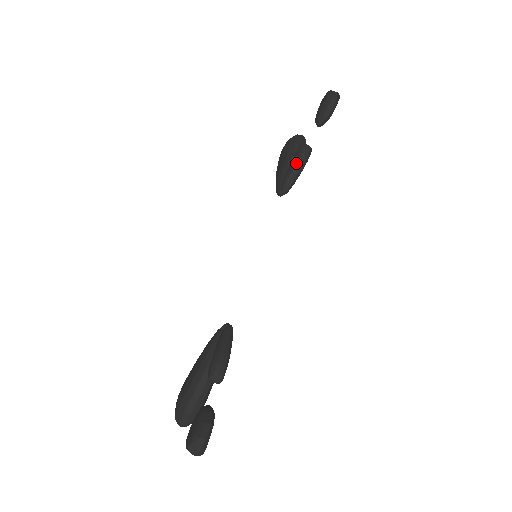
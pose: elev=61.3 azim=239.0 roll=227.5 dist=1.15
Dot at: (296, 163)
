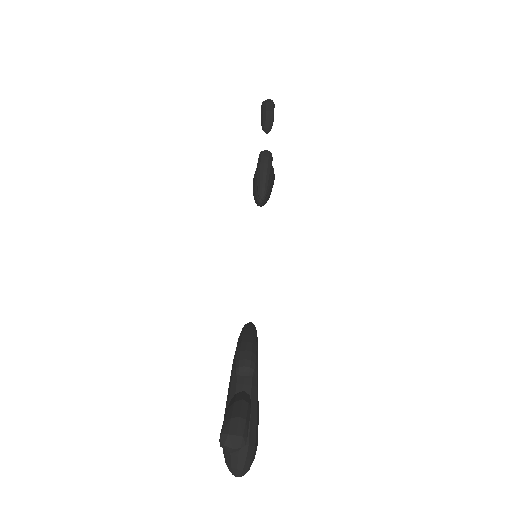
Dot at: (260, 166)
